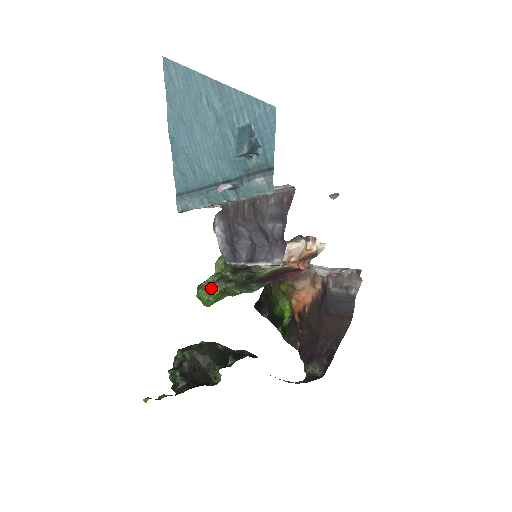
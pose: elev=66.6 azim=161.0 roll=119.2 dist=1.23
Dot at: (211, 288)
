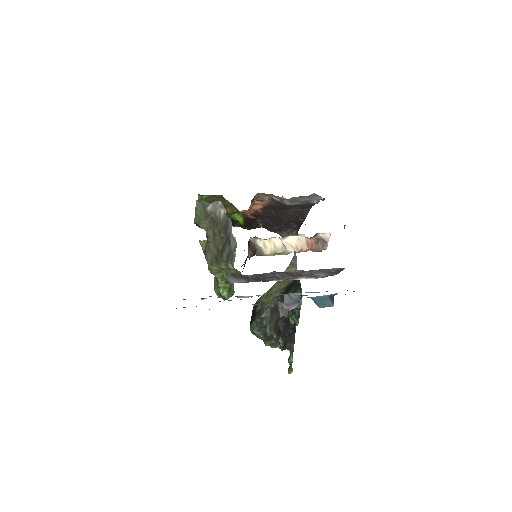
Dot at: (230, 289)
